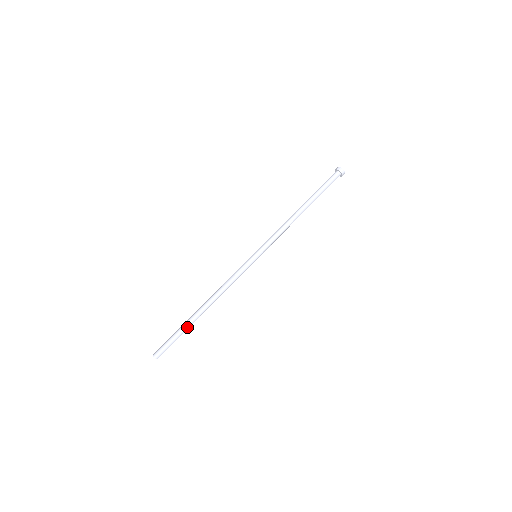
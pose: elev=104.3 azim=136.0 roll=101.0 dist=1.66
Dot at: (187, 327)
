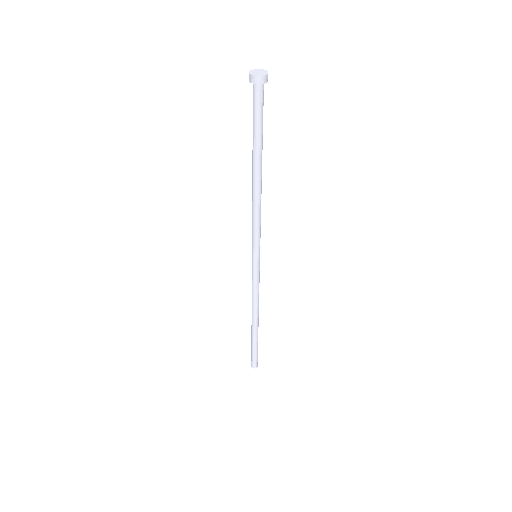
Dot at: (254, 341)
